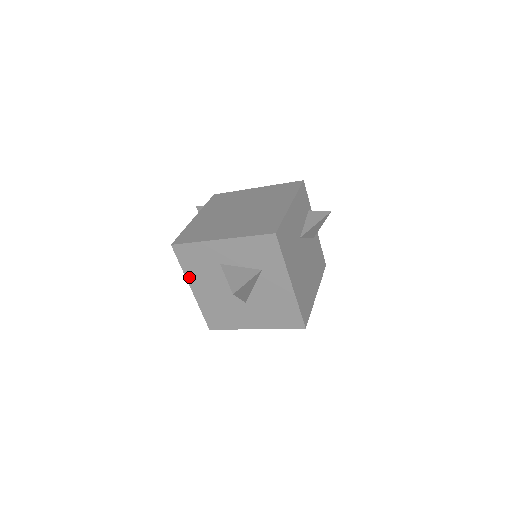
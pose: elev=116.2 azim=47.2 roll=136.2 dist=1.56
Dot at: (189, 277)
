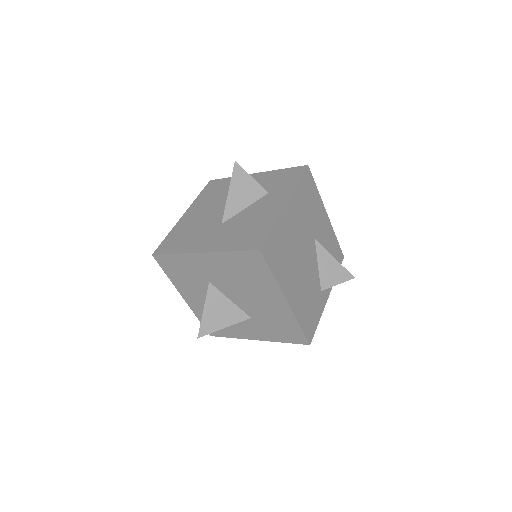
Dot at: (195, 204)
